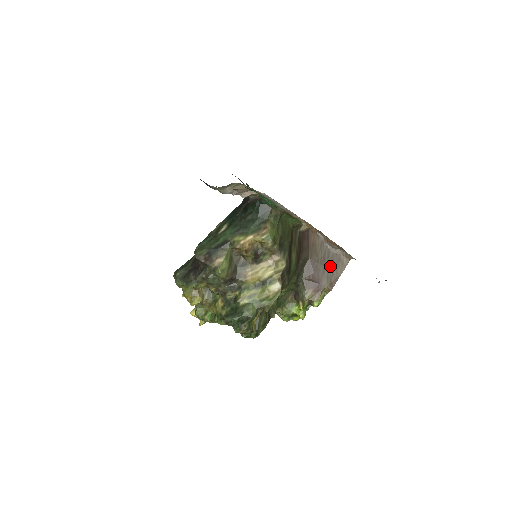
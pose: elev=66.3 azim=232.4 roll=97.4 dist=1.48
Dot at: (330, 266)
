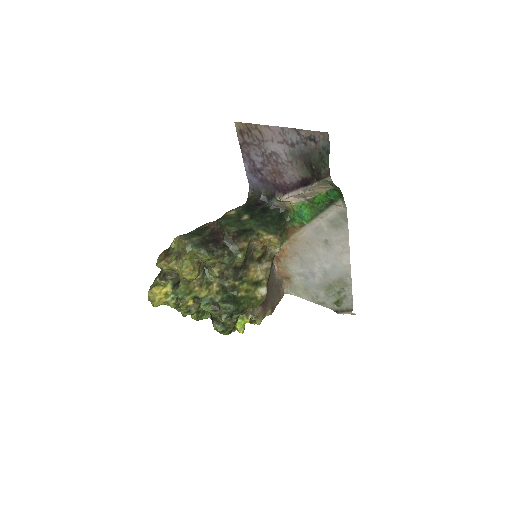
Dot at: (274, 293)
